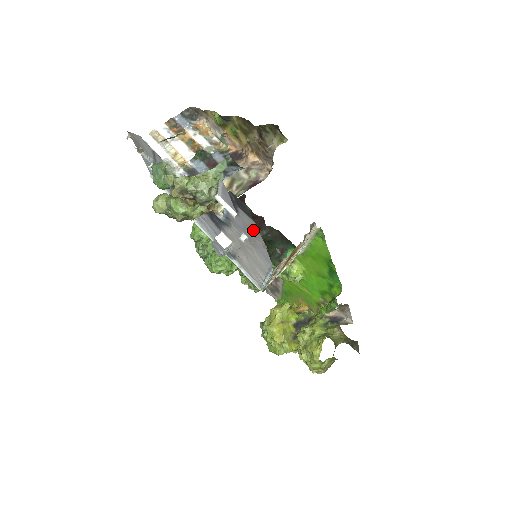
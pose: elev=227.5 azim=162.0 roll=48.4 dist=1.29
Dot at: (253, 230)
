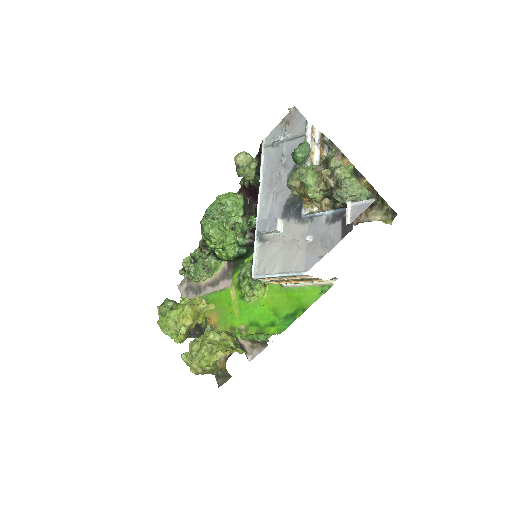
Dot at: (329, 241)
